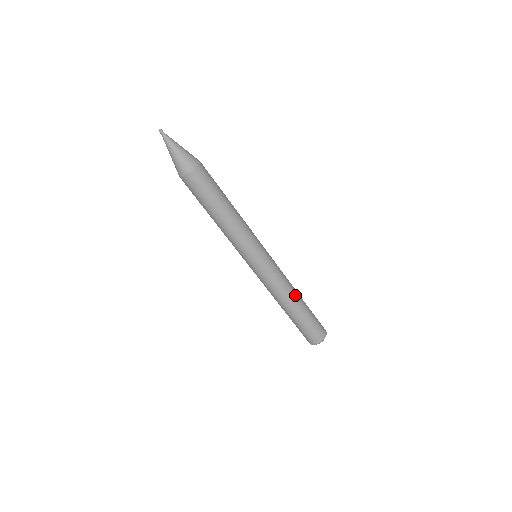
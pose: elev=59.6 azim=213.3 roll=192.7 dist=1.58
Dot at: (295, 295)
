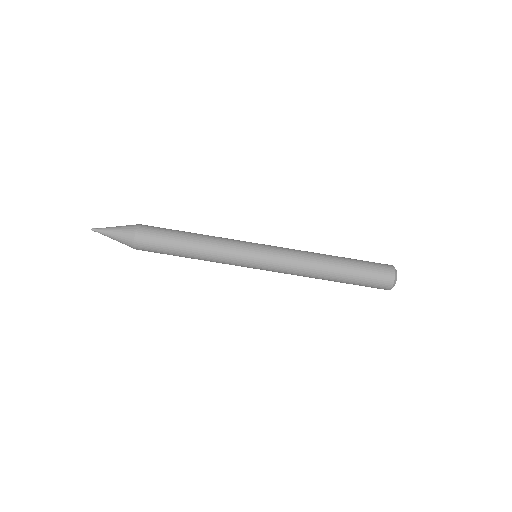
Dot at: (322, 254)
